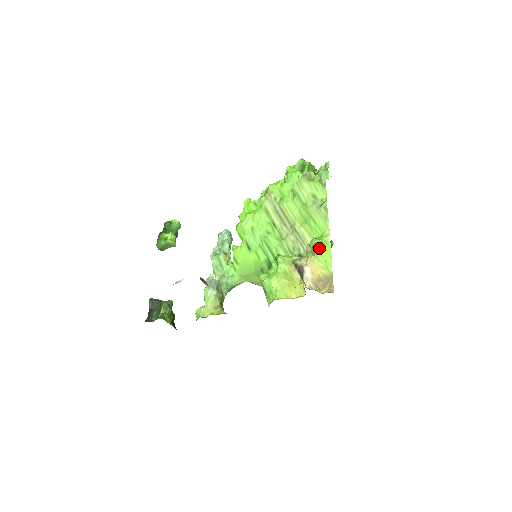
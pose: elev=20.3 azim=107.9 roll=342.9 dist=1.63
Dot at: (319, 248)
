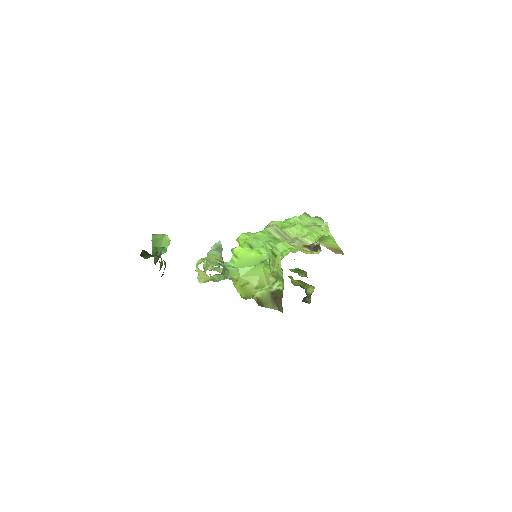
Dot at: (325, 239)
